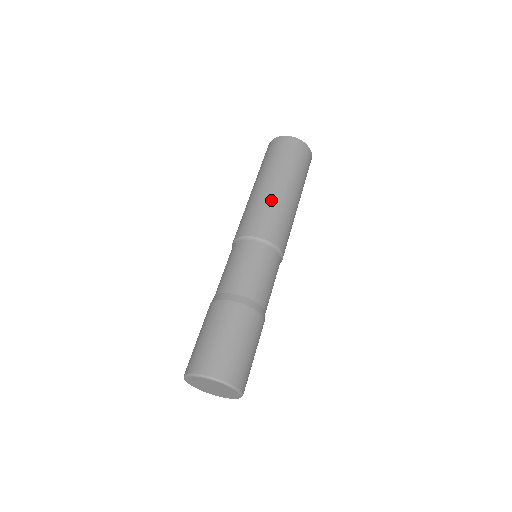
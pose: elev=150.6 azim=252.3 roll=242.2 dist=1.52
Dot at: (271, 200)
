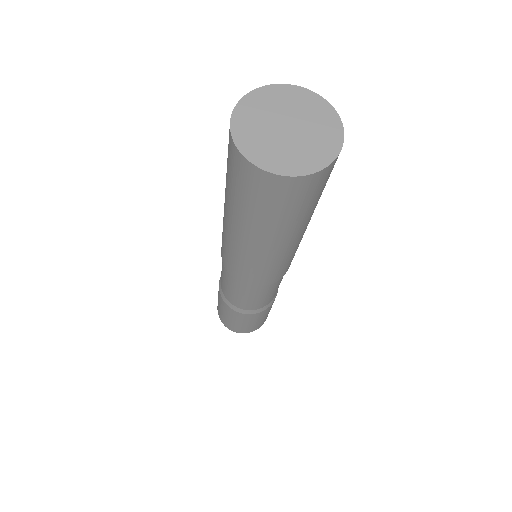
Dot at: (261, 261)
